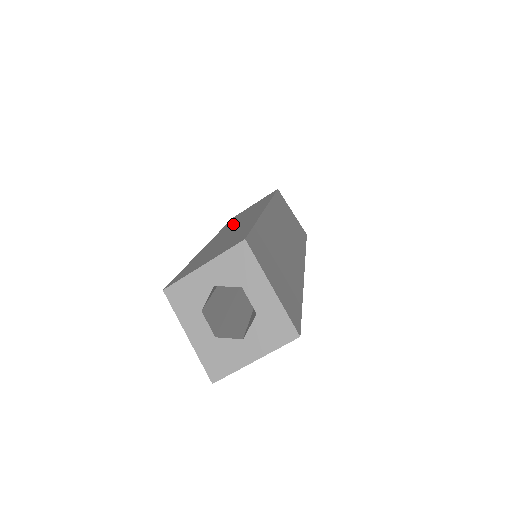
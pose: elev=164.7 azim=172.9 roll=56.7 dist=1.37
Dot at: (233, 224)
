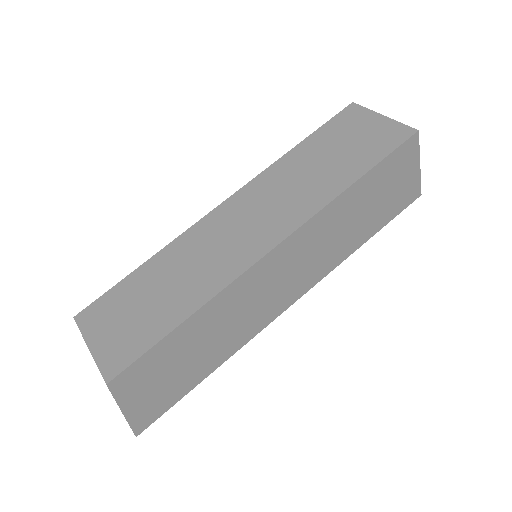
Dot at: (268, 193)
